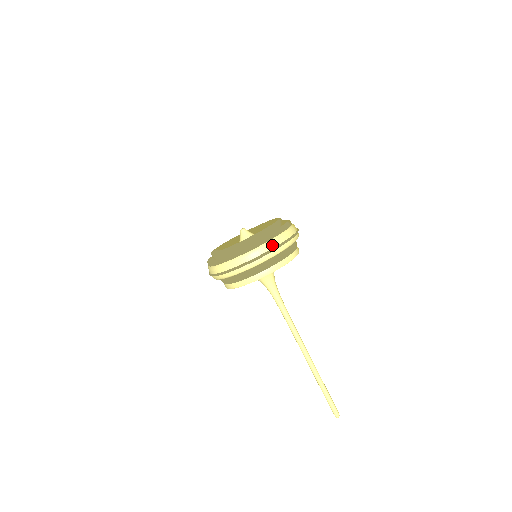
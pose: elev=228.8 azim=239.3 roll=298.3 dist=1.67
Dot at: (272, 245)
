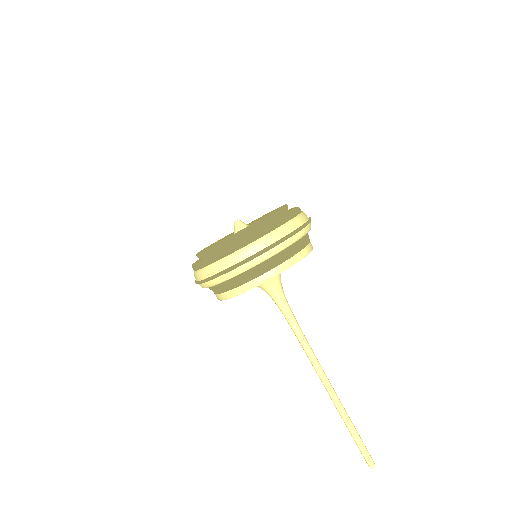
Dot at: (280, 235)
